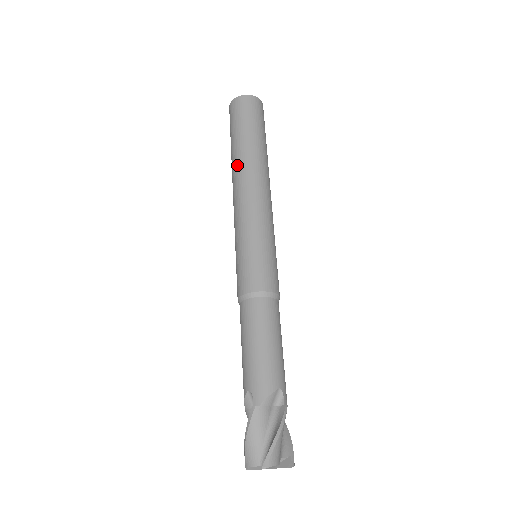
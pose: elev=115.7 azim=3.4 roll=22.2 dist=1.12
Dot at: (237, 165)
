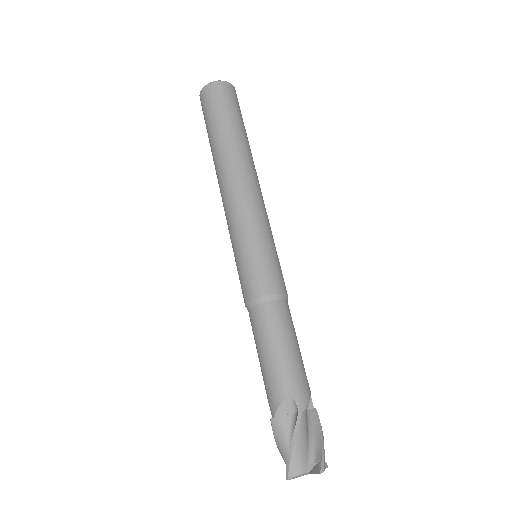
Dot at: (234, 155)
